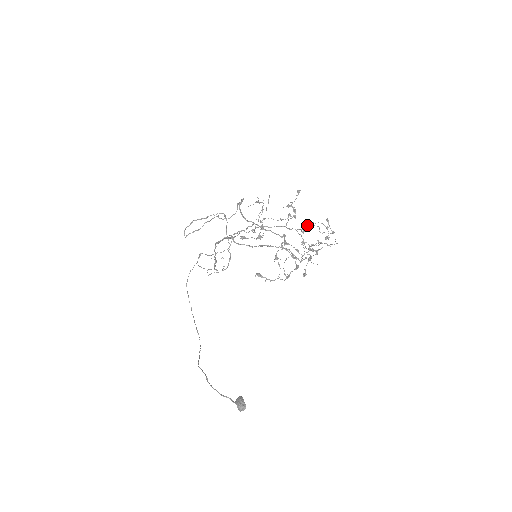
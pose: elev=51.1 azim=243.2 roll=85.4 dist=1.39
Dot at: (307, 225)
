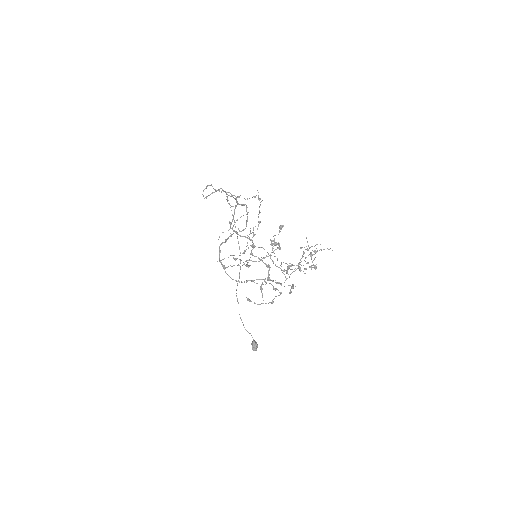
Dot at: (287, 266)
